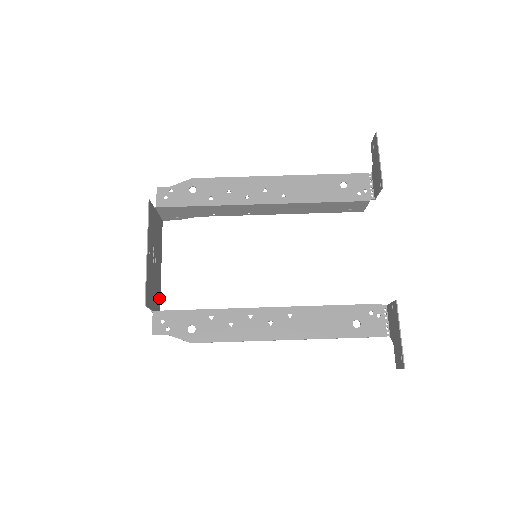
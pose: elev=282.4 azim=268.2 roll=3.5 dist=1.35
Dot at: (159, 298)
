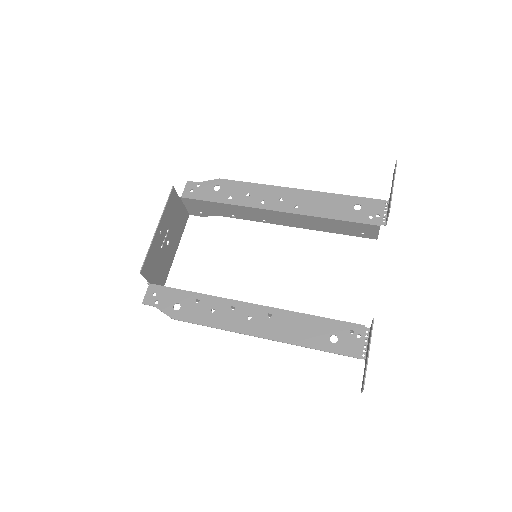
Dot at: (164, 279)
